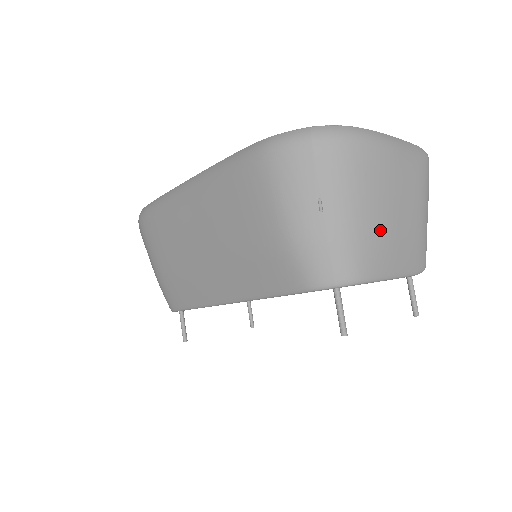
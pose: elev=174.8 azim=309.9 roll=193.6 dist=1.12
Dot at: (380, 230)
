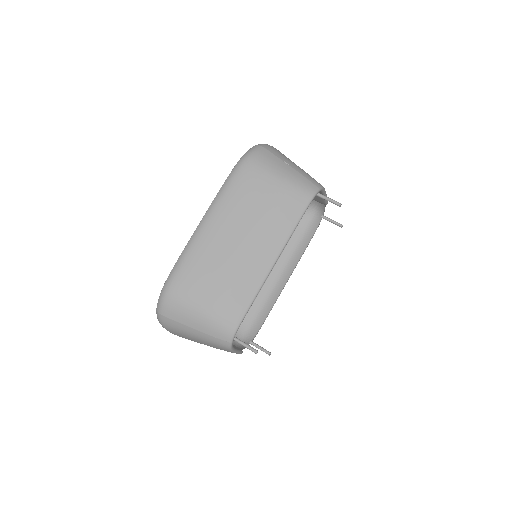
Dot at: occluded
